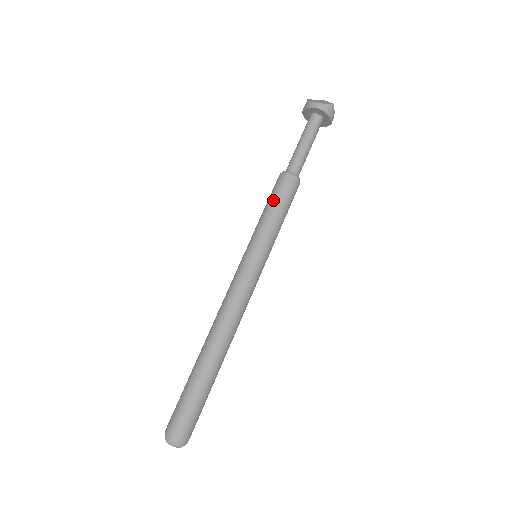
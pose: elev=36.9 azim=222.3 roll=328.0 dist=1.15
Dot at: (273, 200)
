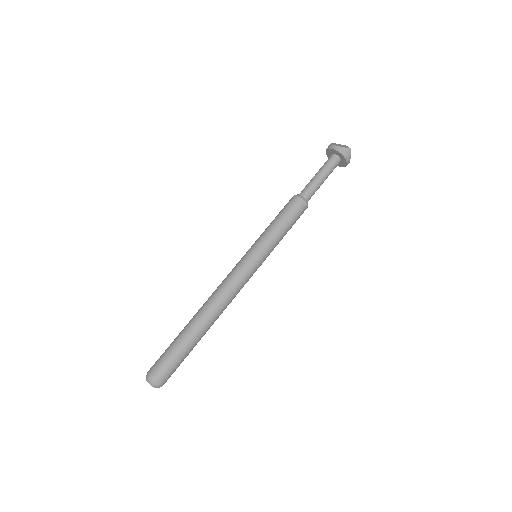
Dot at: (280, 215)
